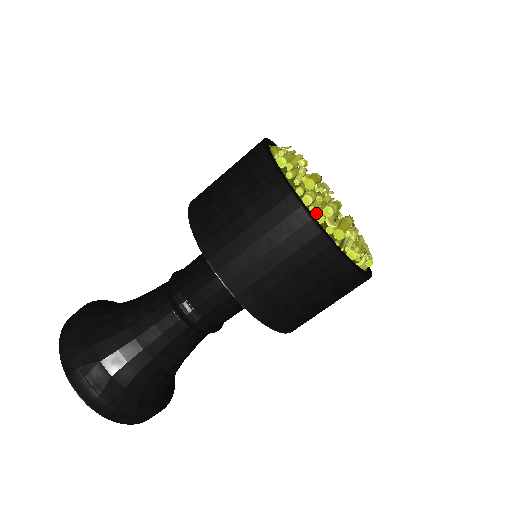
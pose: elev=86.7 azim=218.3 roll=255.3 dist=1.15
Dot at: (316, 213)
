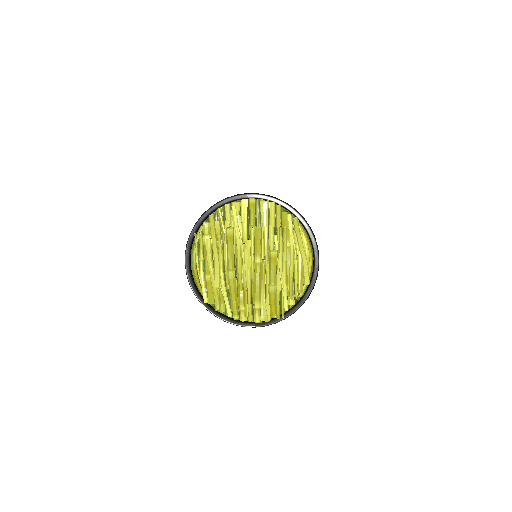
Dot at: (254, 322)
